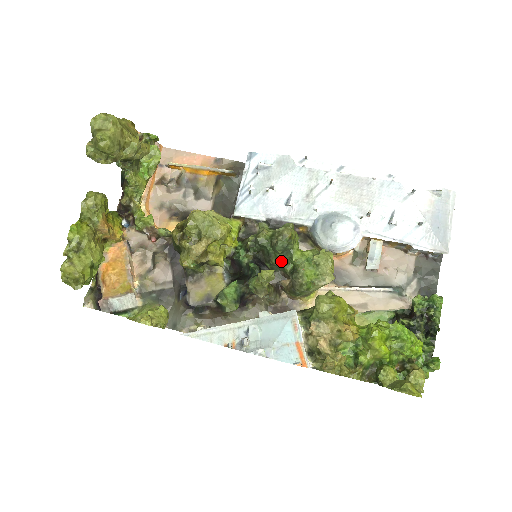
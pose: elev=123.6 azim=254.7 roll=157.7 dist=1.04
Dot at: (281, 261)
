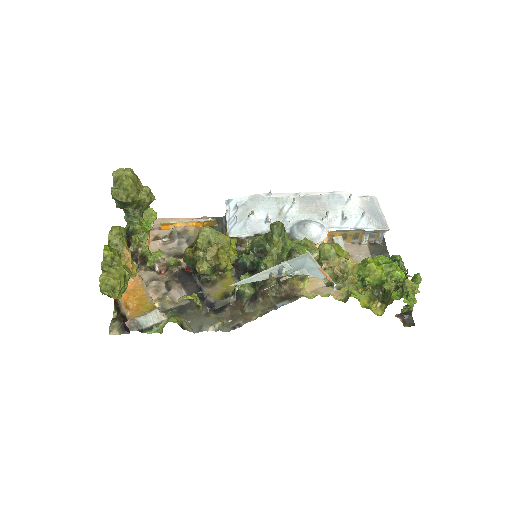
Dot at: occluded
